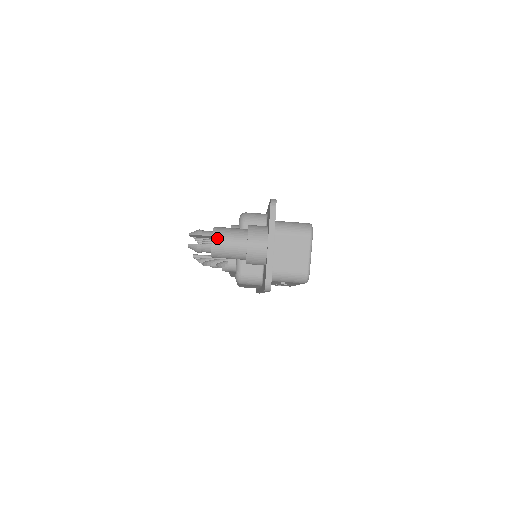
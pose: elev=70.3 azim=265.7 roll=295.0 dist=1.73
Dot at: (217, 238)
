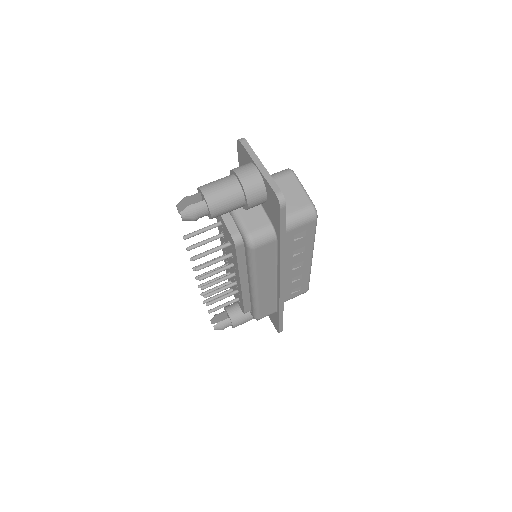
Dot at: (206, 188)
